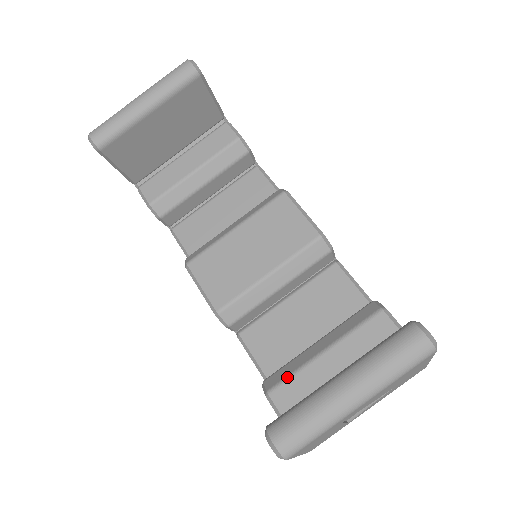
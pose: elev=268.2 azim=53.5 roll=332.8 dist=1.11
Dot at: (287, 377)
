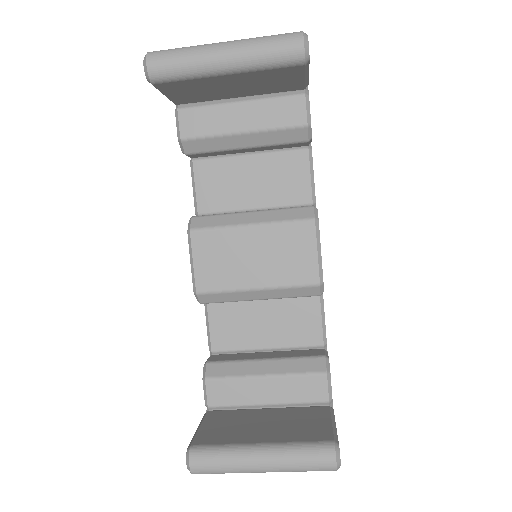
Dot at: (226, 377)
